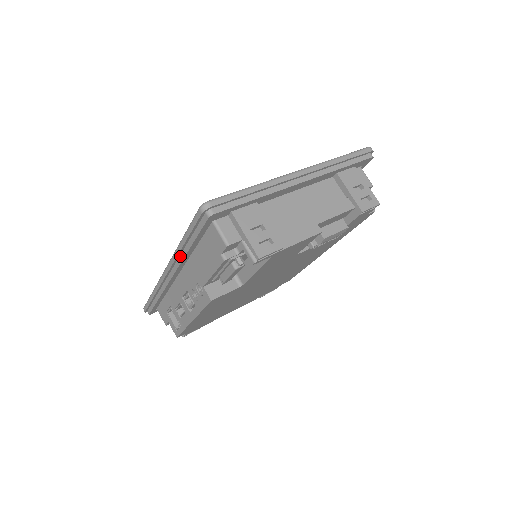
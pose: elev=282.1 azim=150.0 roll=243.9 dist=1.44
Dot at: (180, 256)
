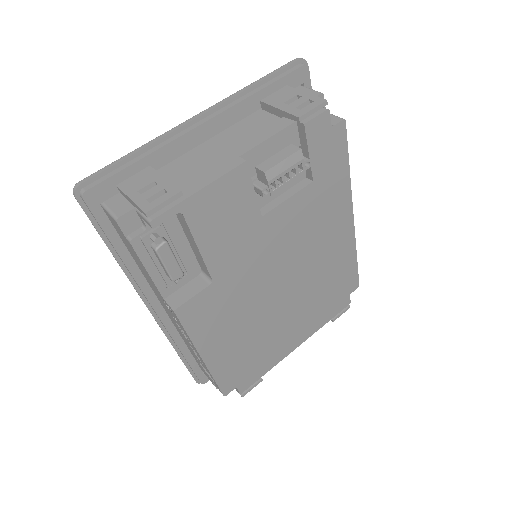
Dot at: (132, 277)
